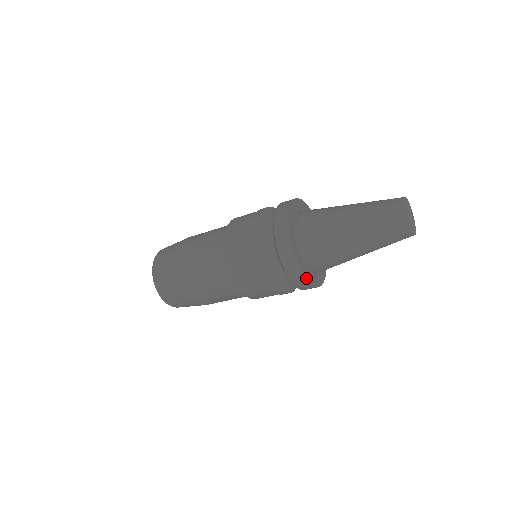
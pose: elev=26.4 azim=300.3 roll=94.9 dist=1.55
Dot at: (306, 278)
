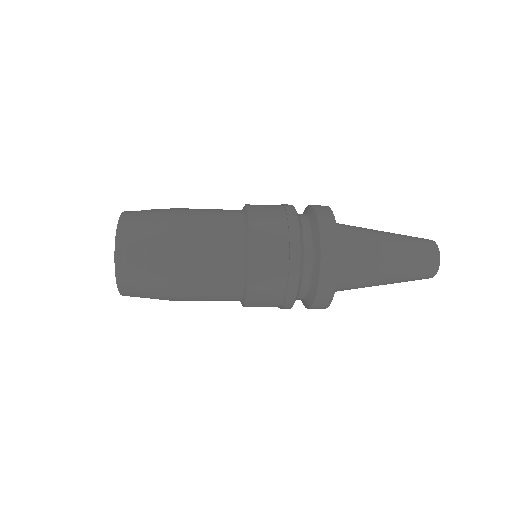
Dot at: occluded
